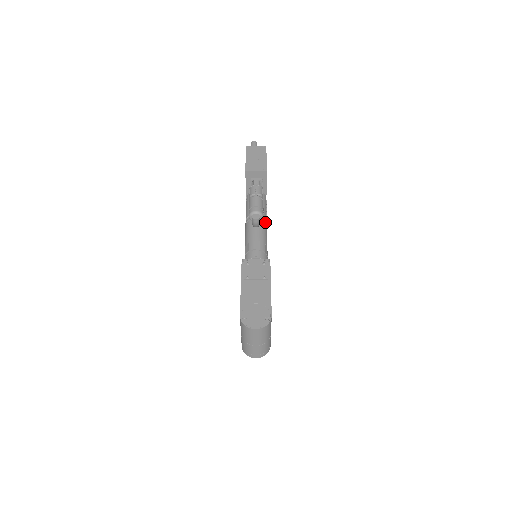
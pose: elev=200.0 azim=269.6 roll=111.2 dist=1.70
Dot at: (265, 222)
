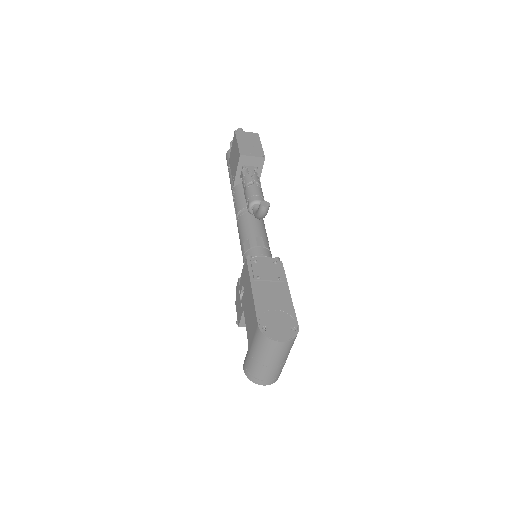
Dot at: occluded
